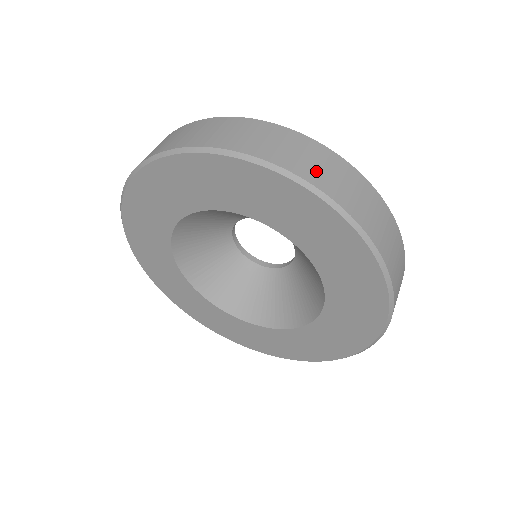
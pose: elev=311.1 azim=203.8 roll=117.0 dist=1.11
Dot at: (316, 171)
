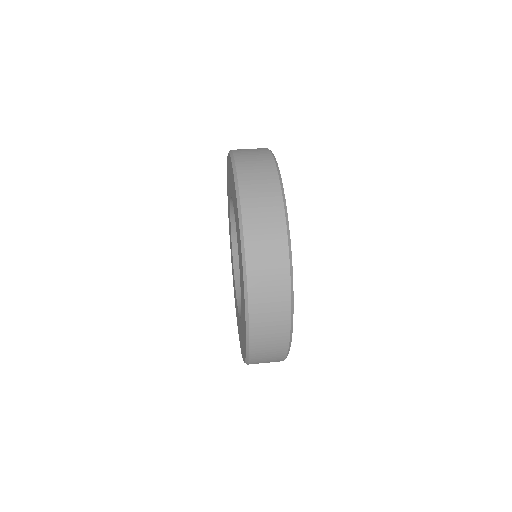
Dot at: (246, 154)
